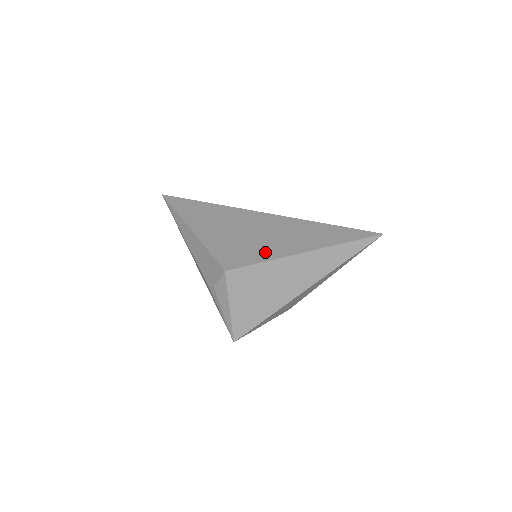
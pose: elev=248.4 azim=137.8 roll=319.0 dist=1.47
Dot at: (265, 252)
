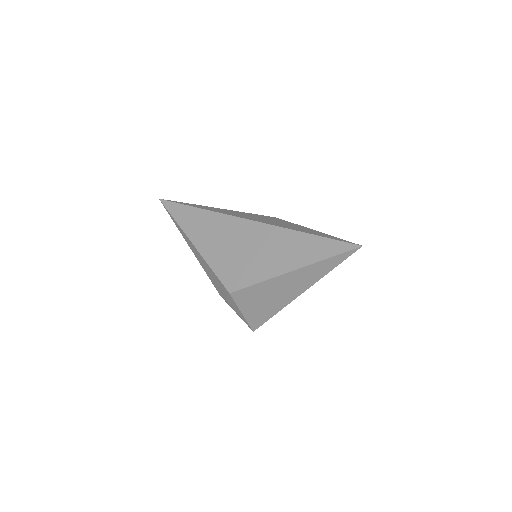
Dot at: (260, 271)
